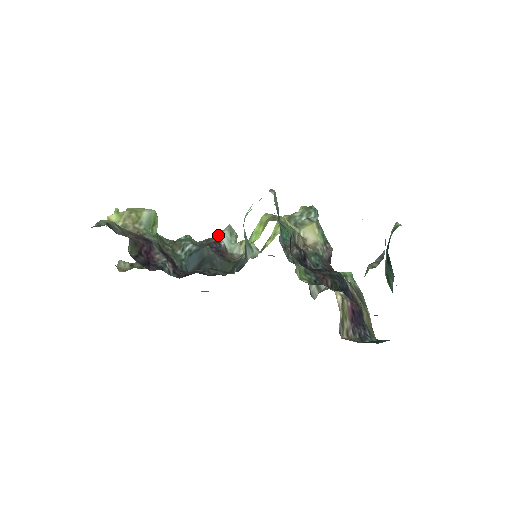
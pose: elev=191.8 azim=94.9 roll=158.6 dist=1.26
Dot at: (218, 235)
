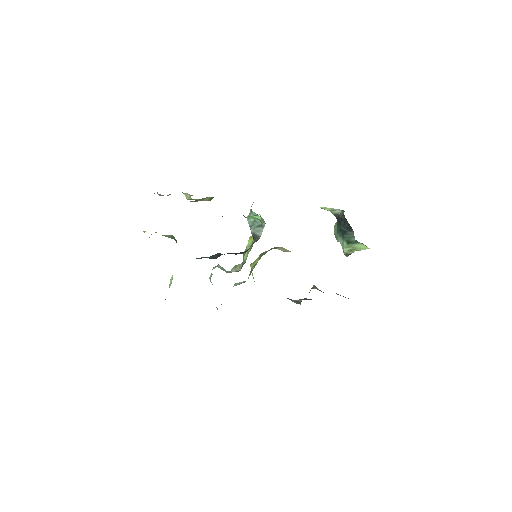
Dot at: (215, 267)
